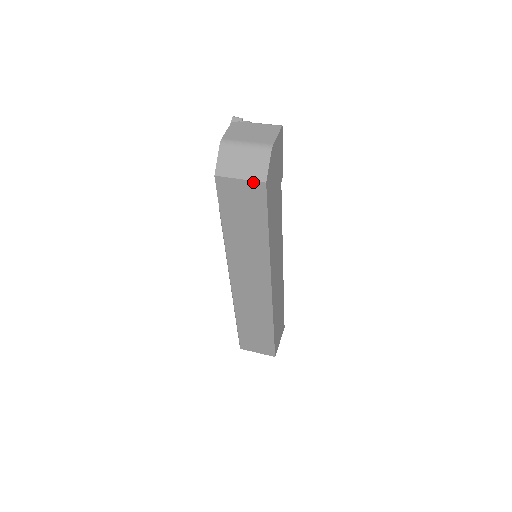
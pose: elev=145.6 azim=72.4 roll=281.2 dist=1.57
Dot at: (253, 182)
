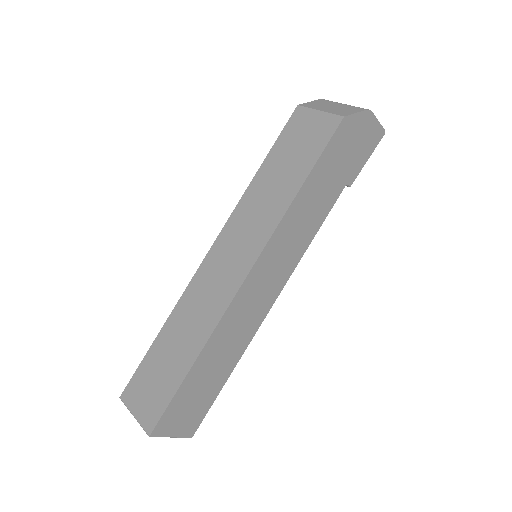
Dot at: (331, 115)
